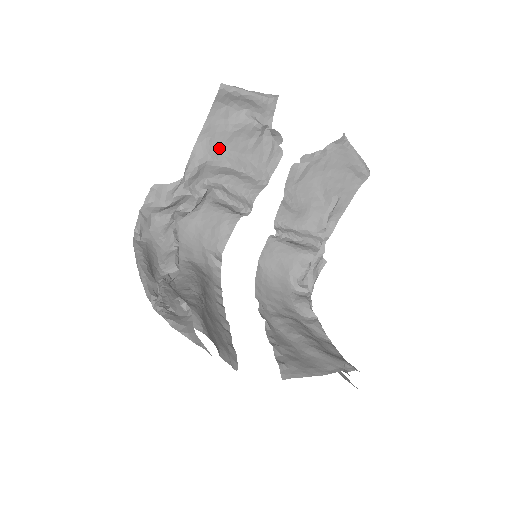
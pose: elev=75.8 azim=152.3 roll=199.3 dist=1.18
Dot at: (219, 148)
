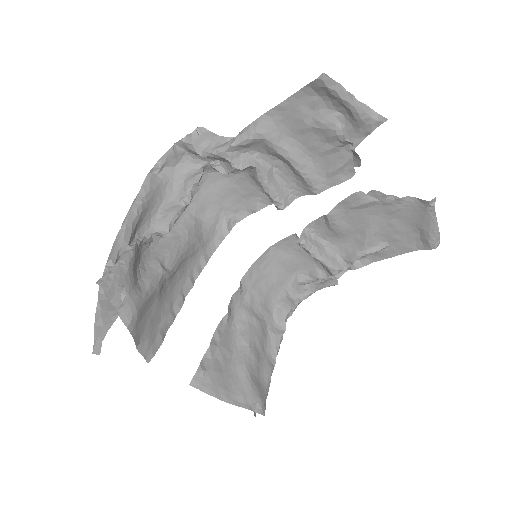
Dot at: (287, 132)
